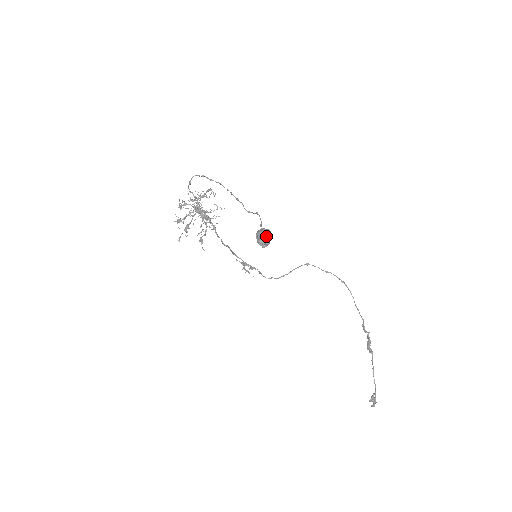
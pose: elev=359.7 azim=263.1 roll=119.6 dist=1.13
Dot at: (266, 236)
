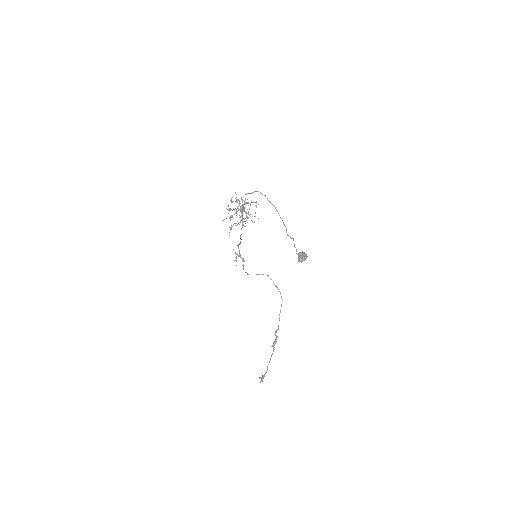
Dot at: (305, 257)
